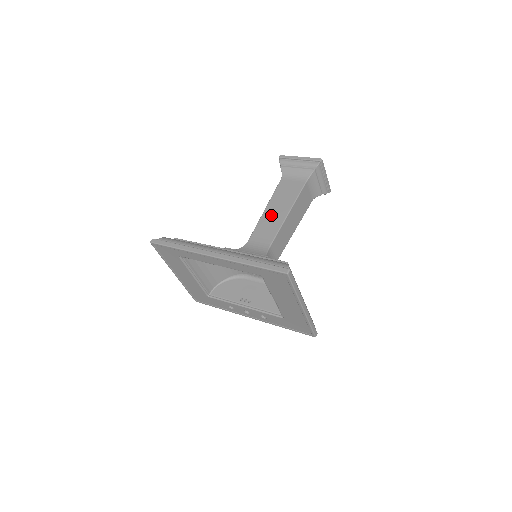
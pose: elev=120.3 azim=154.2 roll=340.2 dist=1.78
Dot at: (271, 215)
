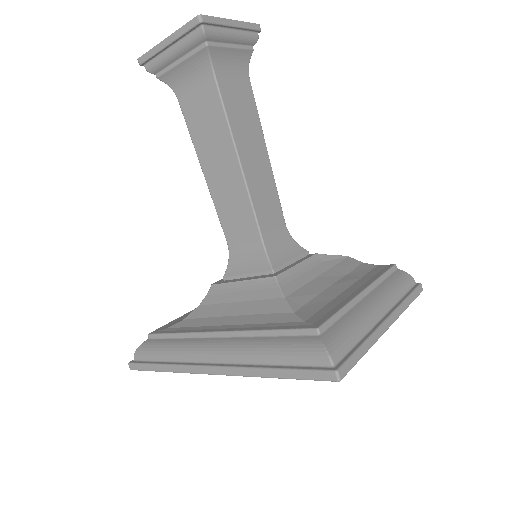
Dot at: (219, 180)
